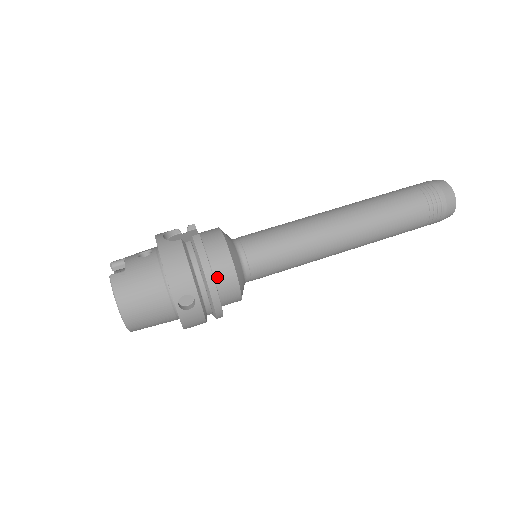
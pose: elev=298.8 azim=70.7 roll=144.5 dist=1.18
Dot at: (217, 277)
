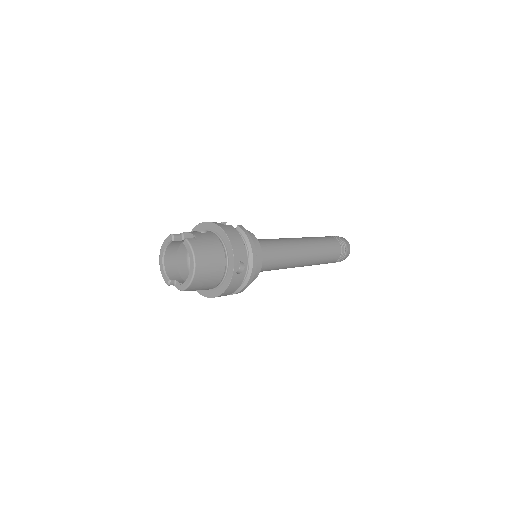
Dot at: occluded
